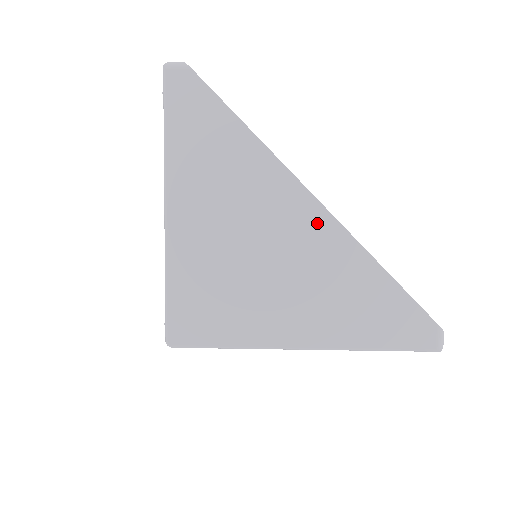
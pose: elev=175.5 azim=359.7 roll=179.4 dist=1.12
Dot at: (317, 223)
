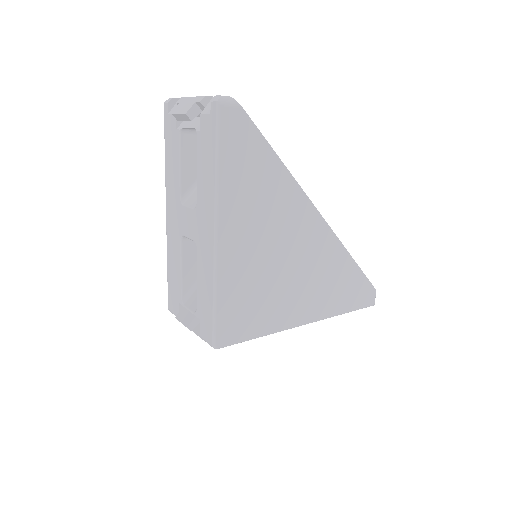
Dot at: (319, 232)
